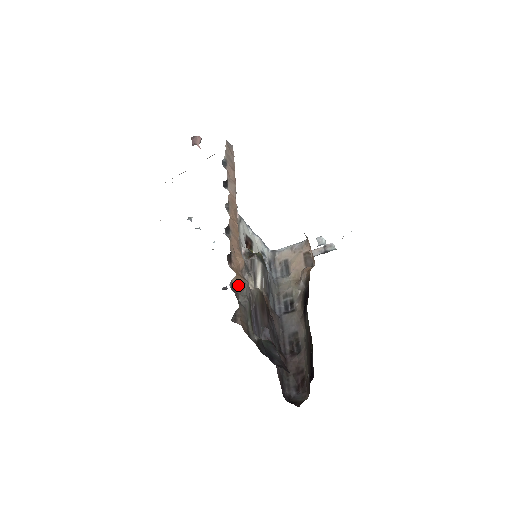
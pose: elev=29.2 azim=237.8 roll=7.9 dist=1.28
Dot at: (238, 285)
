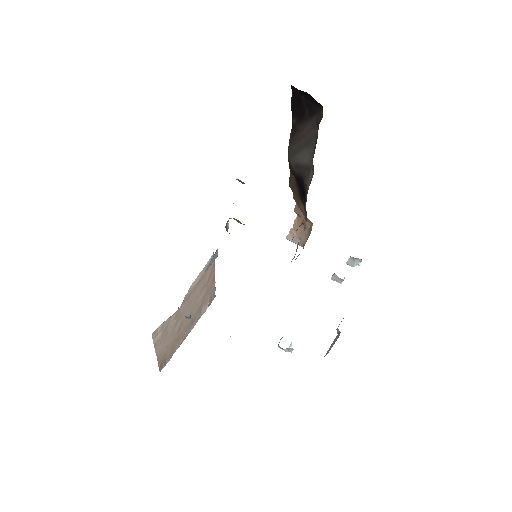
Dot at: occluded
